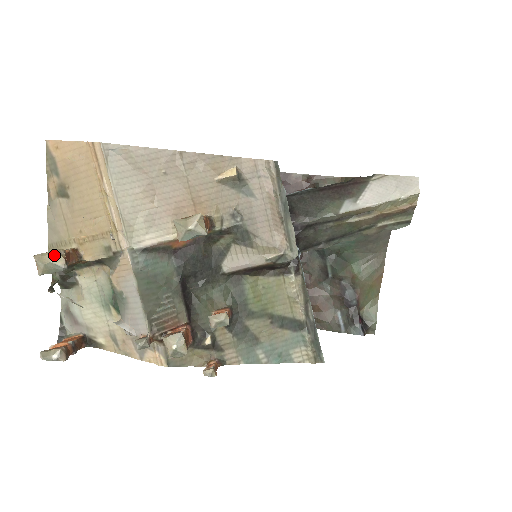
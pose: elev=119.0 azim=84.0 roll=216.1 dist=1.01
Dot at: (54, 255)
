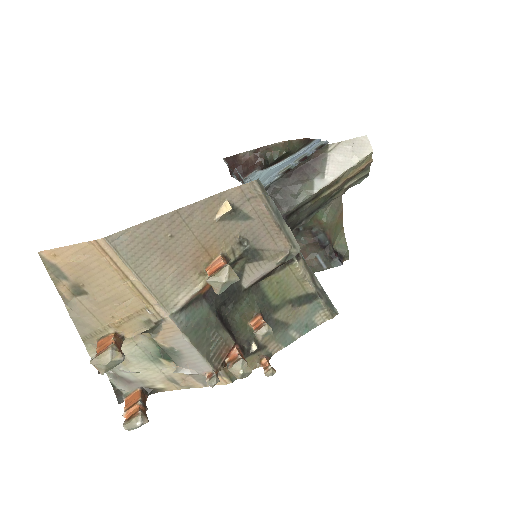
Dot at: (110, 354)
